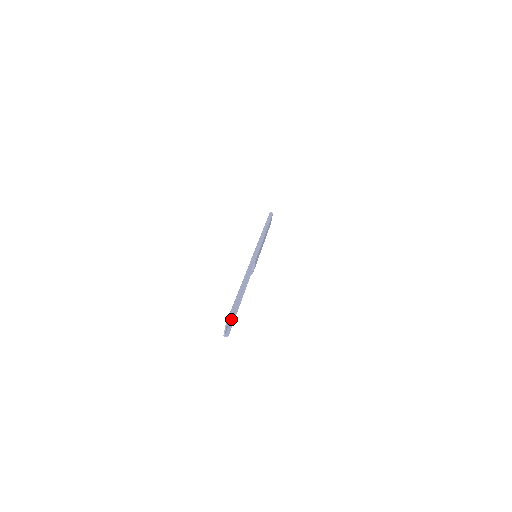
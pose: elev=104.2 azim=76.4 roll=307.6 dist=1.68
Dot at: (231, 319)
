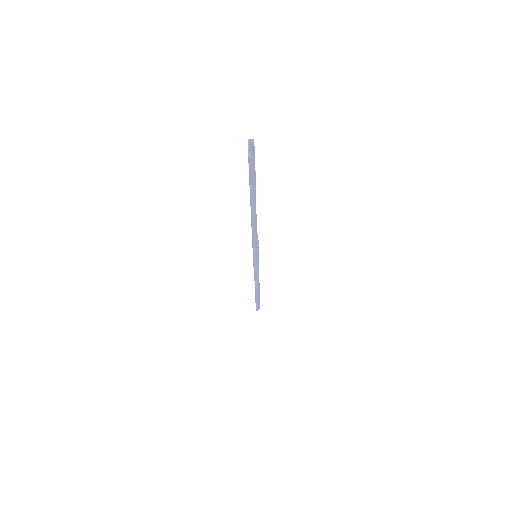
Dot at: (252, 145)
